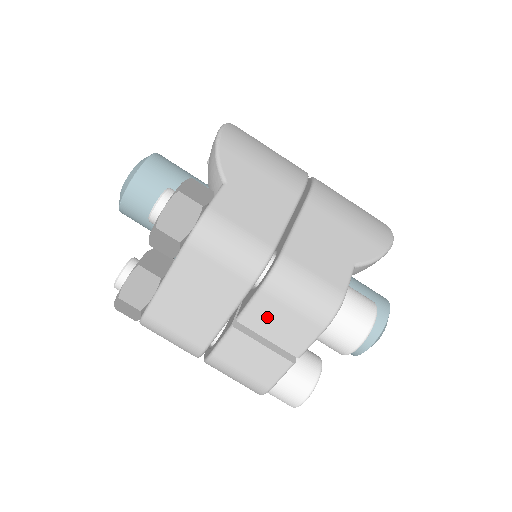
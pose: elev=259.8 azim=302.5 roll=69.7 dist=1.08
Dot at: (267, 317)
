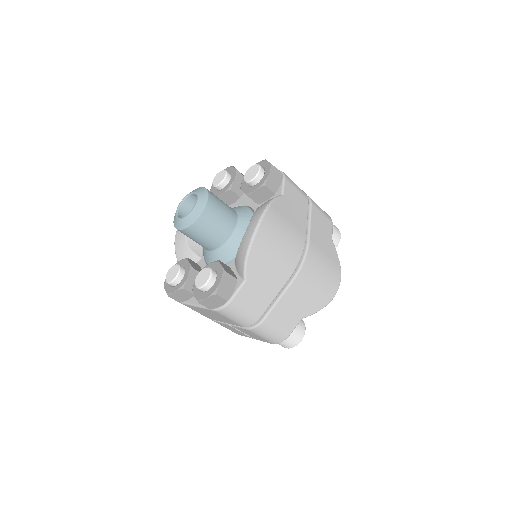
Dot at: (246, 332)
